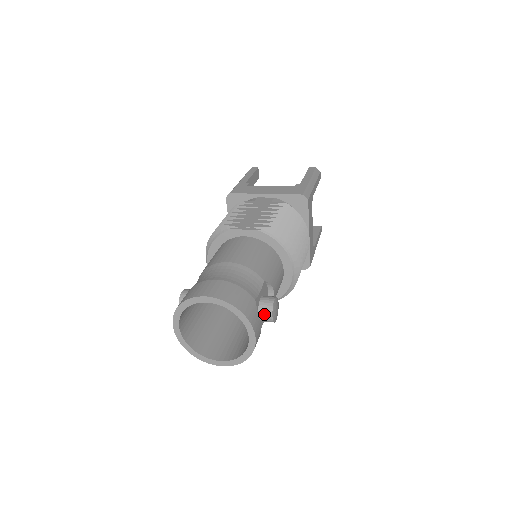
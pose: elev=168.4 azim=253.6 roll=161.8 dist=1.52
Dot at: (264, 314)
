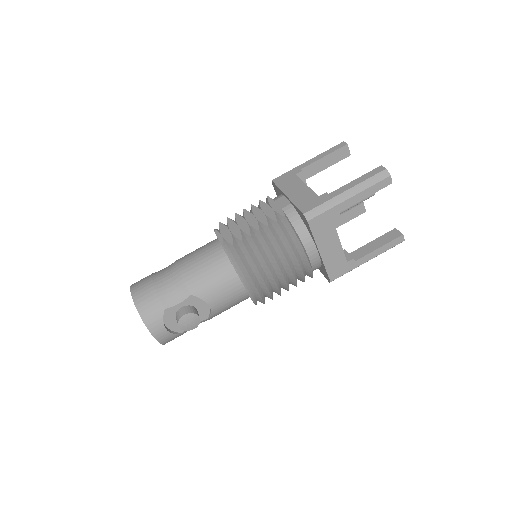
Dot at: (177, 321)
